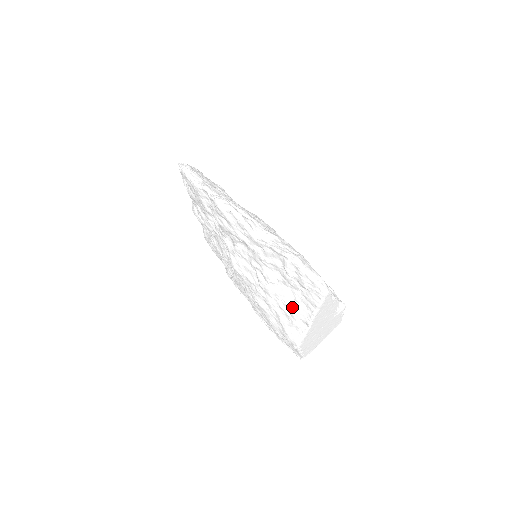
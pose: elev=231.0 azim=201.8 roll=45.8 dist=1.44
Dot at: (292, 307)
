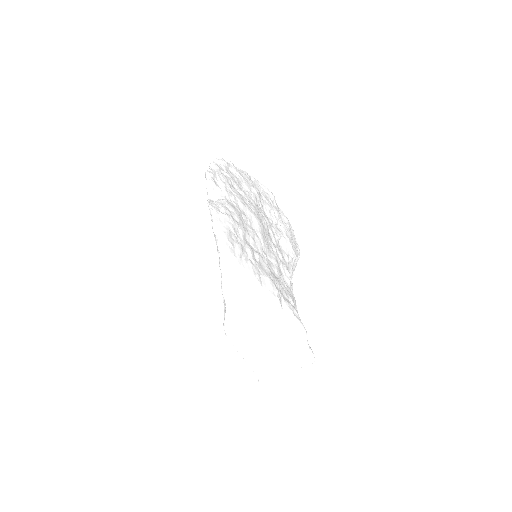
Dot at: occluded
